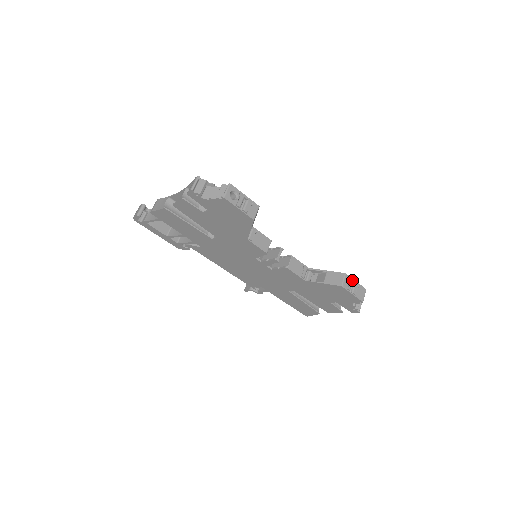
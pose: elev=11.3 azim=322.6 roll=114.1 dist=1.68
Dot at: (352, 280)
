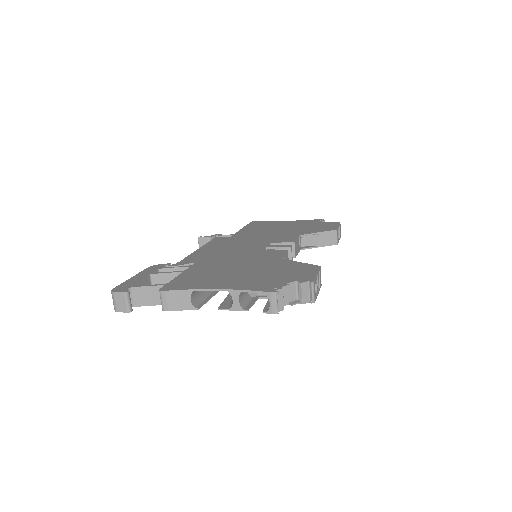
Dot at: (338, 228)
